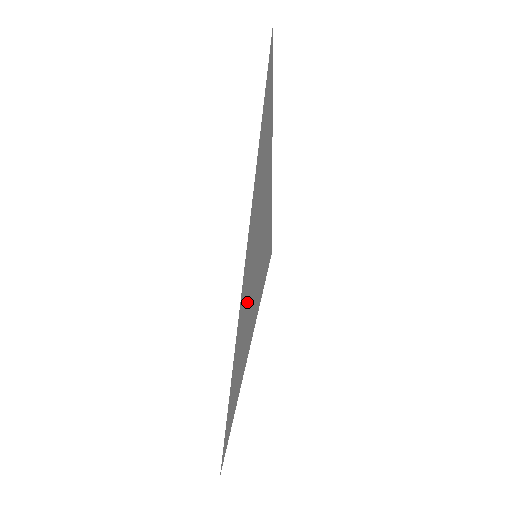
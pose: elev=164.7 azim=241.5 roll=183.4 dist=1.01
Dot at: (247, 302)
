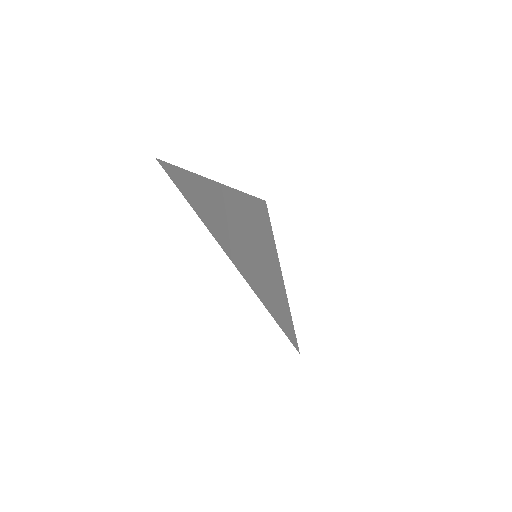
Dot at: (266, 284)
